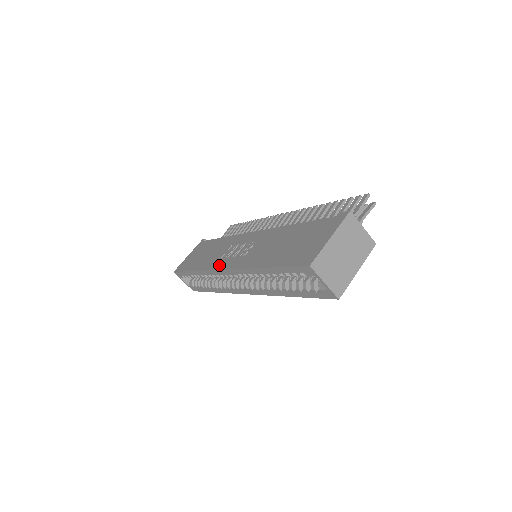
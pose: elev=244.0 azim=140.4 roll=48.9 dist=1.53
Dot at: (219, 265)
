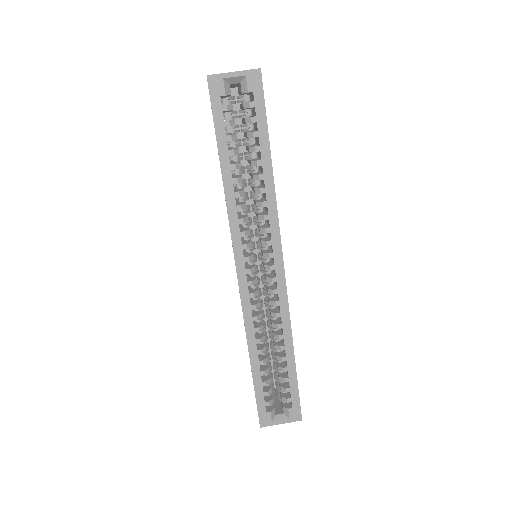
Dot at: occluded
